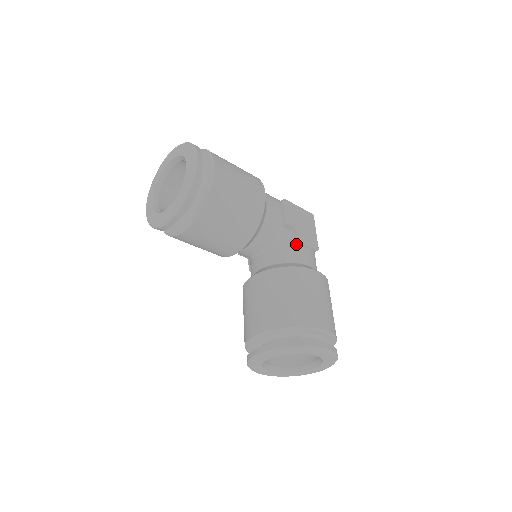
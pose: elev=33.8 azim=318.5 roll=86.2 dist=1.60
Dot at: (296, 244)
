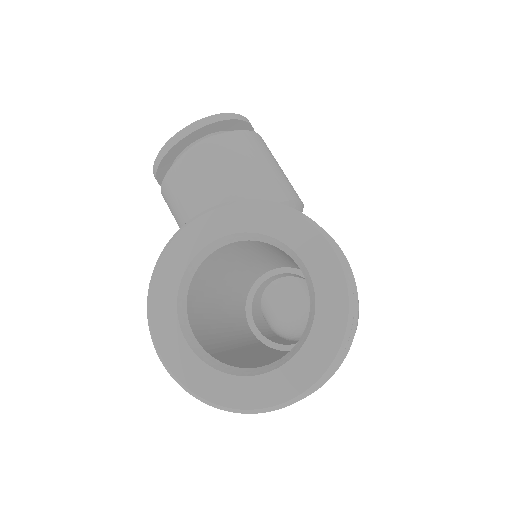
Dot at: occluded
